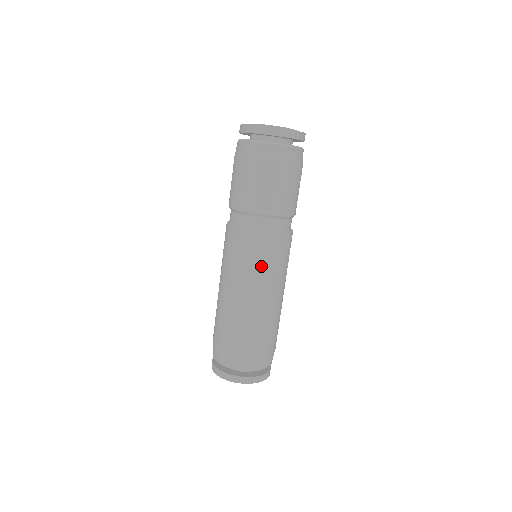
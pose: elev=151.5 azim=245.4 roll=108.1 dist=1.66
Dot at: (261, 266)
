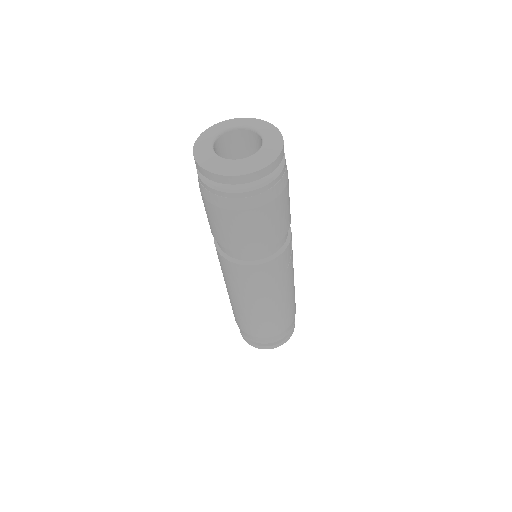
Dot at: (270, 285)
